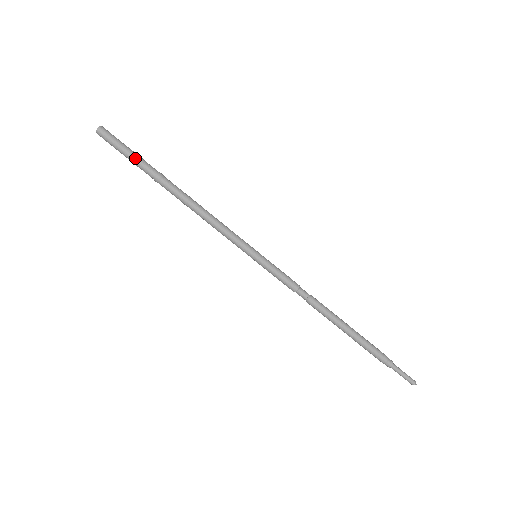
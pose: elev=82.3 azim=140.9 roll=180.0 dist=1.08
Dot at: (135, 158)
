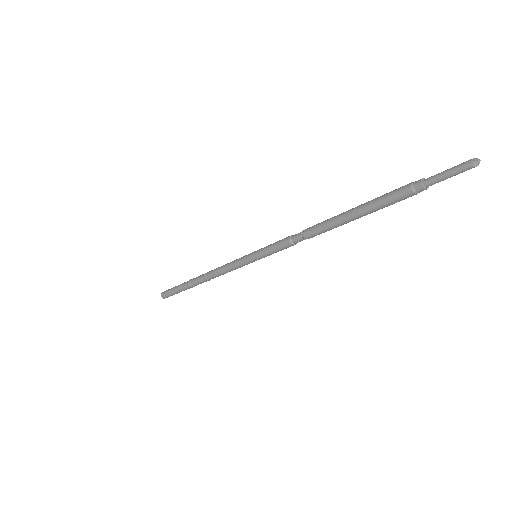
Dot at: (177, 287)
